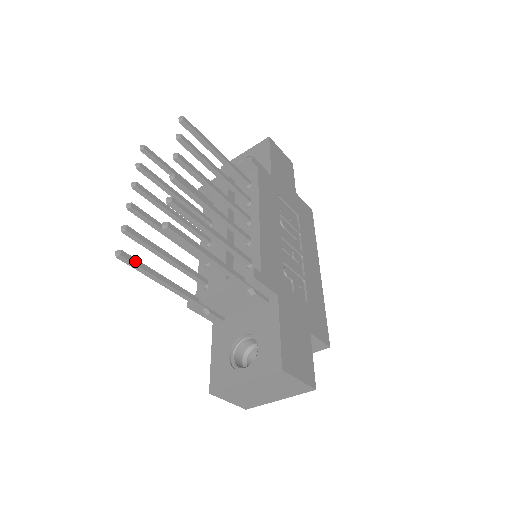
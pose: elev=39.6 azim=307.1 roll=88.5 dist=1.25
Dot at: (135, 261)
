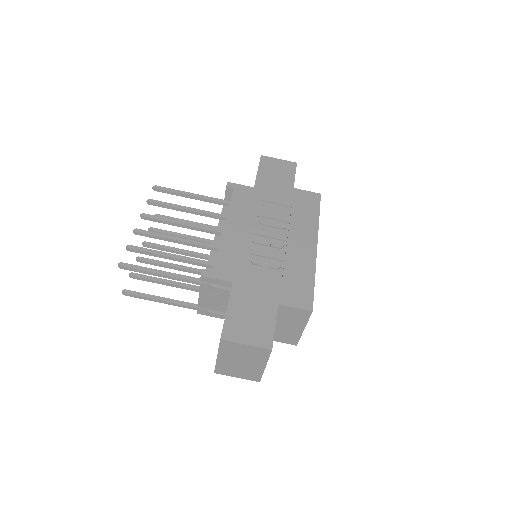
Dot at: (136, 293)
